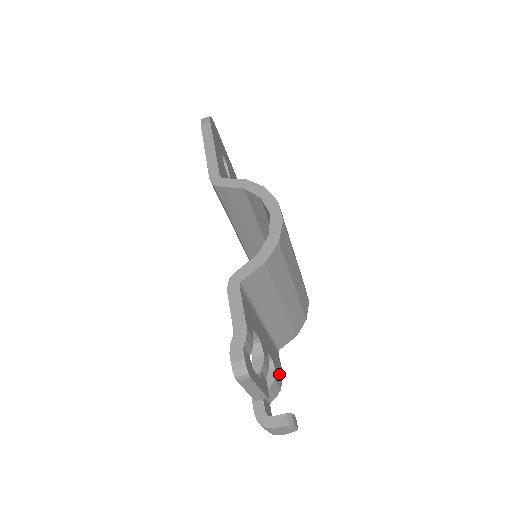
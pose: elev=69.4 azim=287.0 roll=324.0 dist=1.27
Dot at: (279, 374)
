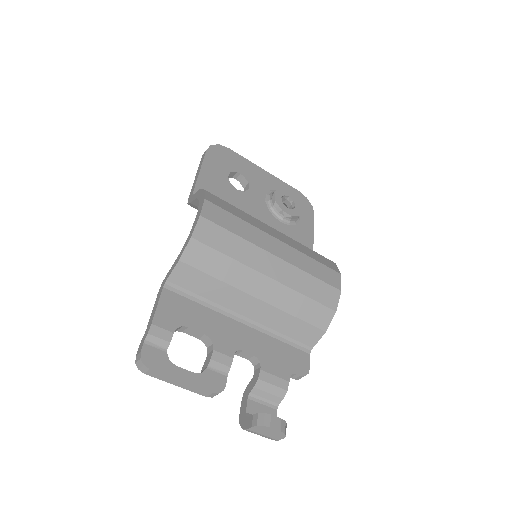
Dot at: (283, 374)
